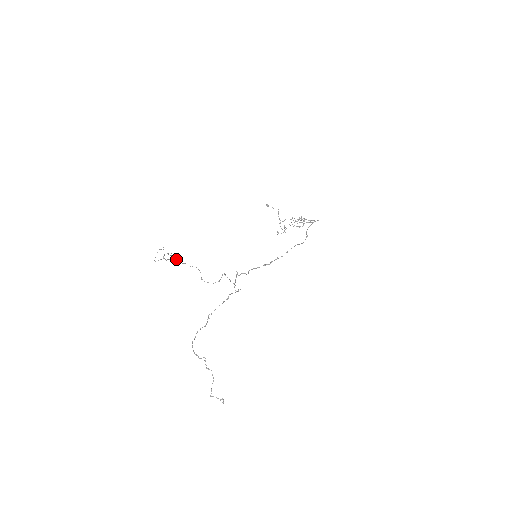
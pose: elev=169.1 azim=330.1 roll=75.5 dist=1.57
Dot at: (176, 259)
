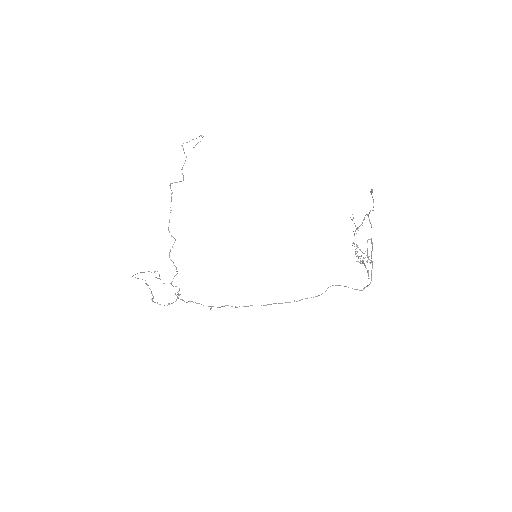
Dot at: (171, 200)
